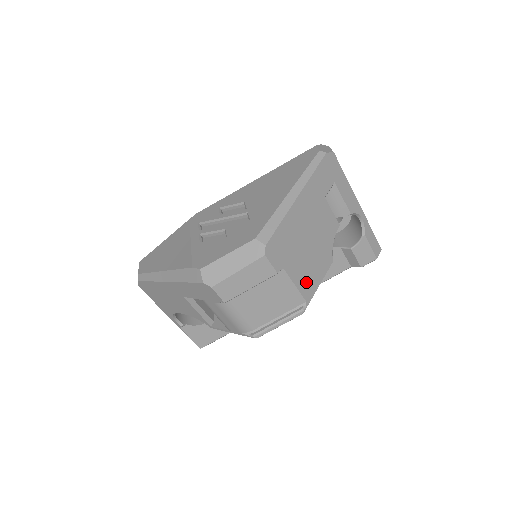
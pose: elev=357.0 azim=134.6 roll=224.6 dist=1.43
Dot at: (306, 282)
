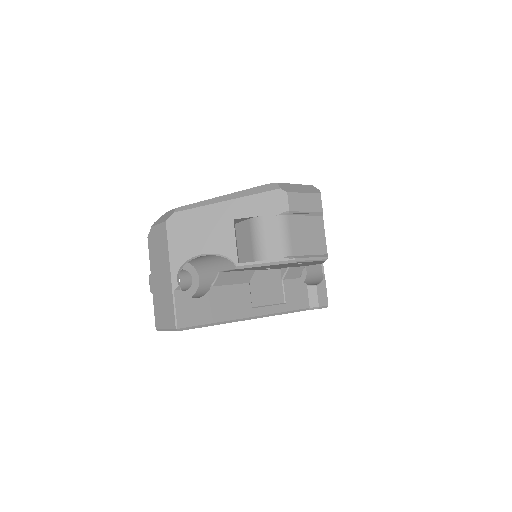
Dot at: occluded
